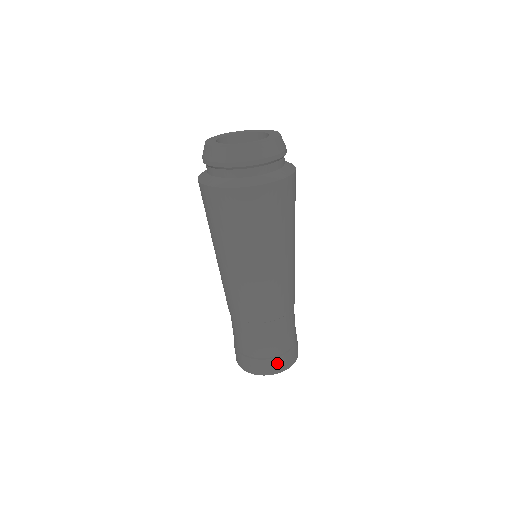
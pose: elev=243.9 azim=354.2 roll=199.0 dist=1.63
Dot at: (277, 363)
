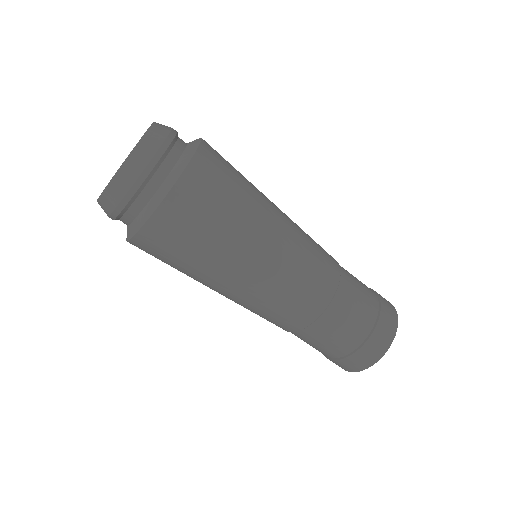
Dot at: (386, 308)
